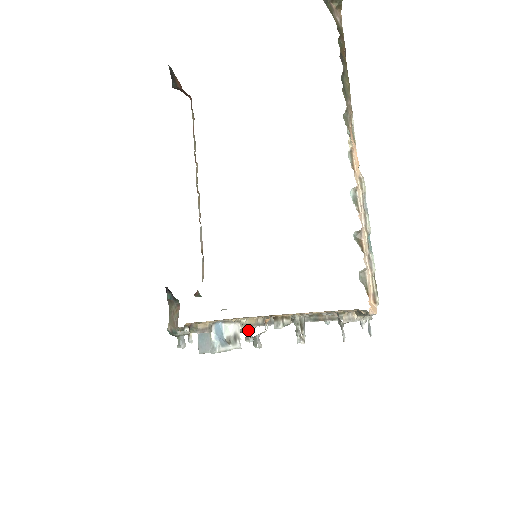
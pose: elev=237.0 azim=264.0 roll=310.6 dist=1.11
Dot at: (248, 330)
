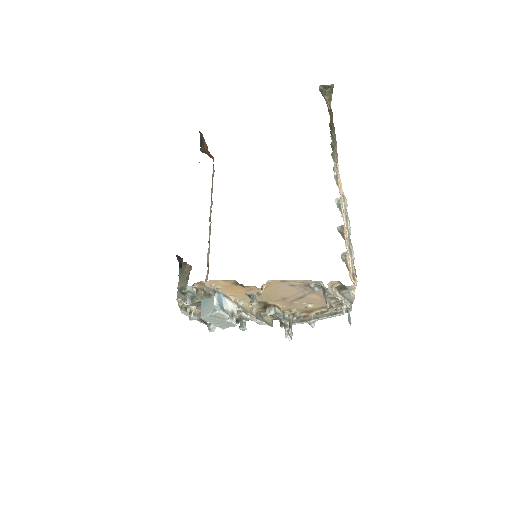
Dot at: (243, 317)
